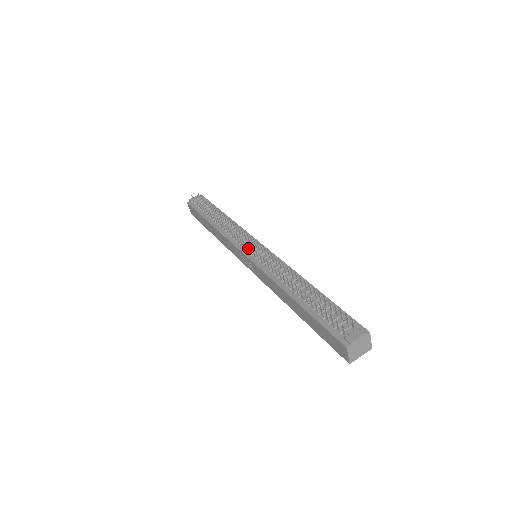
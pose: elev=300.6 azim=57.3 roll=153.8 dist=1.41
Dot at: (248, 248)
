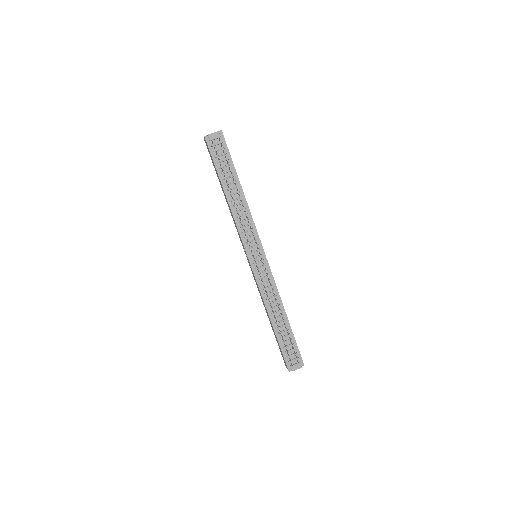
Dot at: (253, 256)
